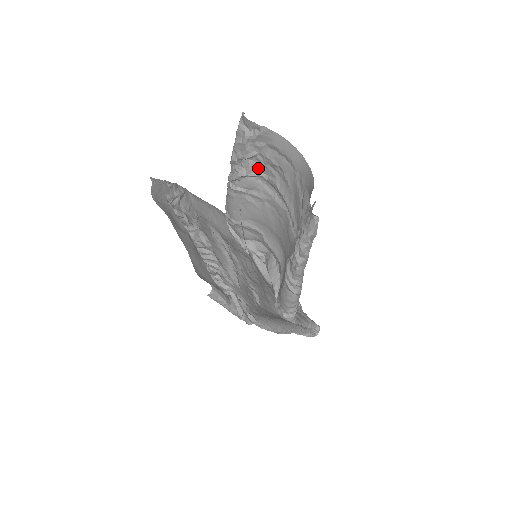
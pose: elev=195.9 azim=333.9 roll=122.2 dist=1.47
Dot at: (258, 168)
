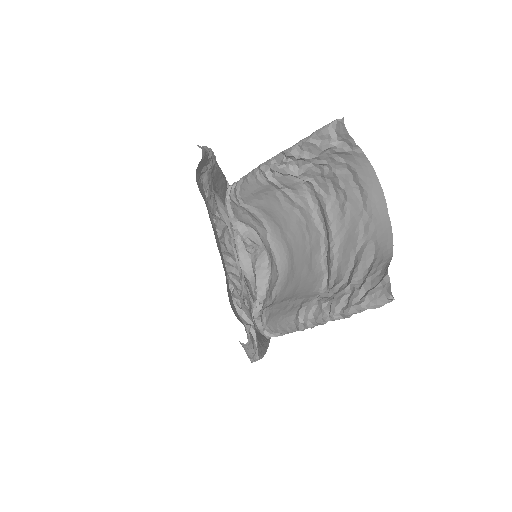
Dot at: (314, 175)
